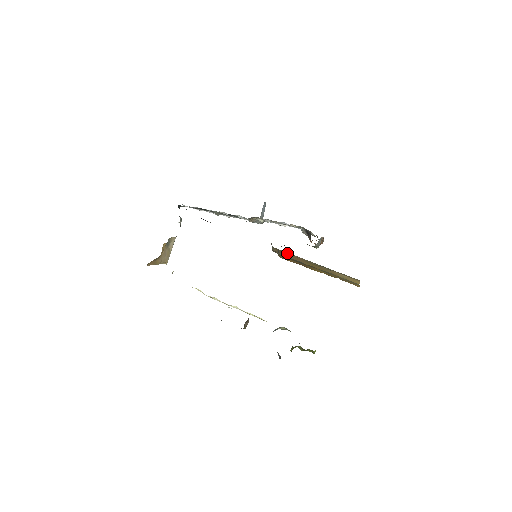
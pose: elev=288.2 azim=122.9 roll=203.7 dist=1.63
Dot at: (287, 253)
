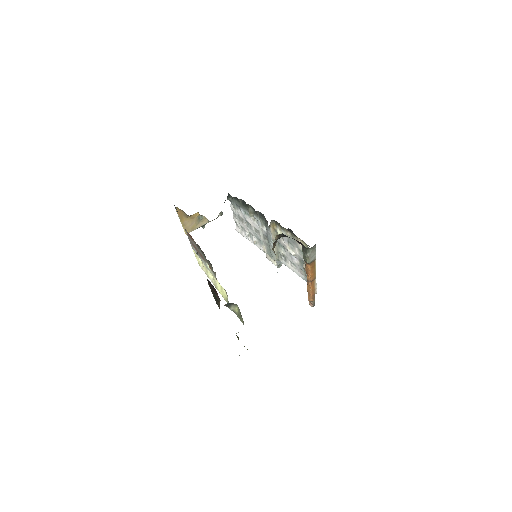
Dot at: occluded
